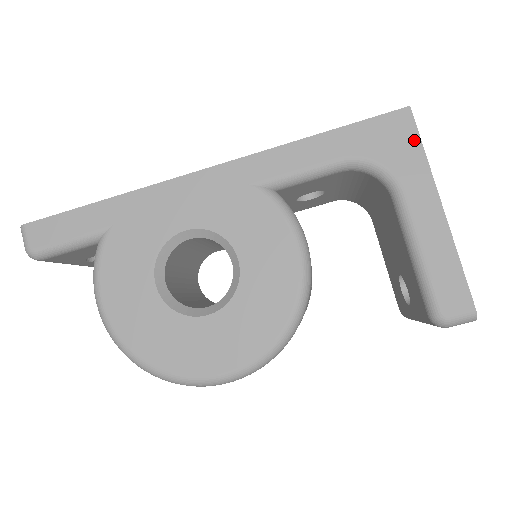
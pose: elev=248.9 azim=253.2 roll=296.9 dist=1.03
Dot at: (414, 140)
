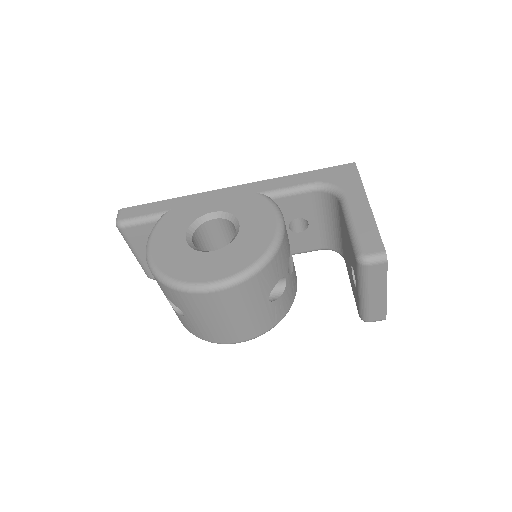
Dot at: (356, 175)
